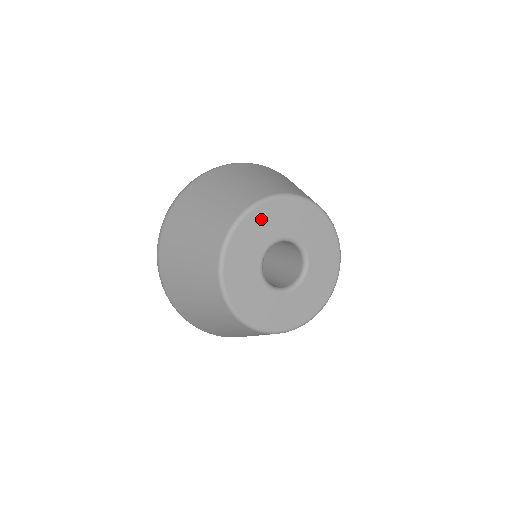
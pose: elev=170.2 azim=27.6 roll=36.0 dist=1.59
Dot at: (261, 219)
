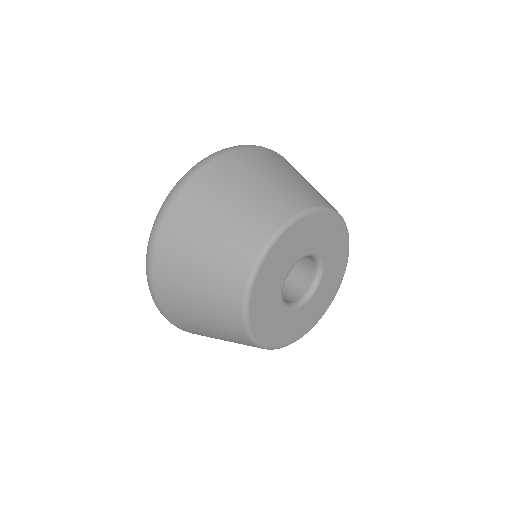
Dot at: (289, 241)
